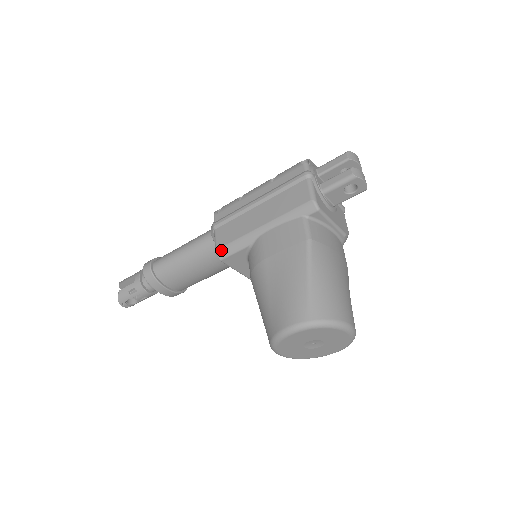
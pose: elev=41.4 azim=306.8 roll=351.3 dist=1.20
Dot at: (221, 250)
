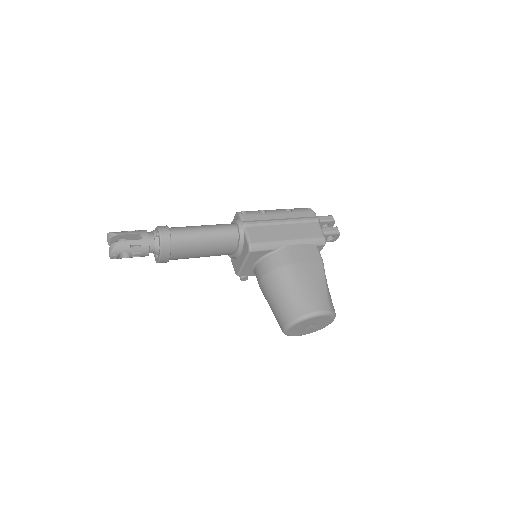
Dot at: (255, 245)
